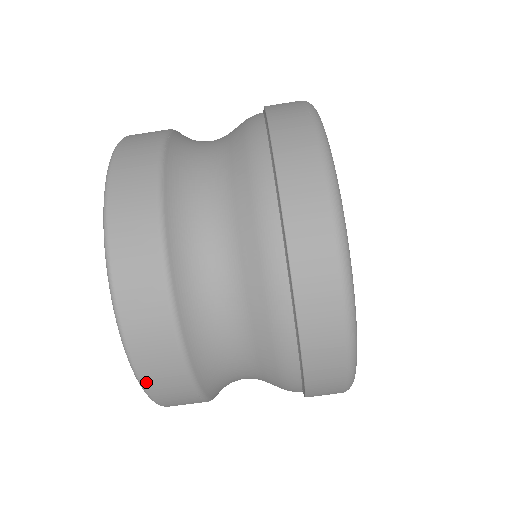
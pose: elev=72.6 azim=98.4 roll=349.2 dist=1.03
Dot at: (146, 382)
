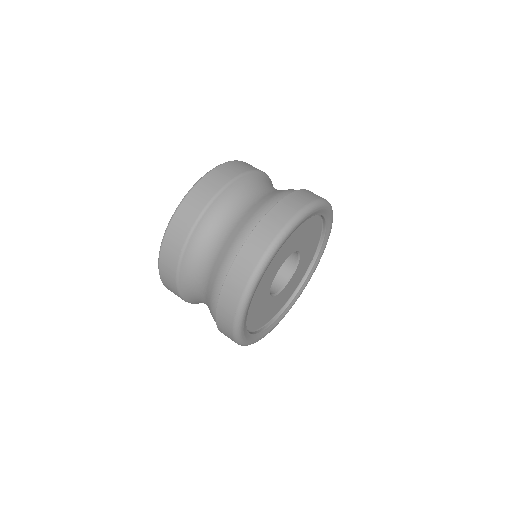
Dot at: (186, 199)
